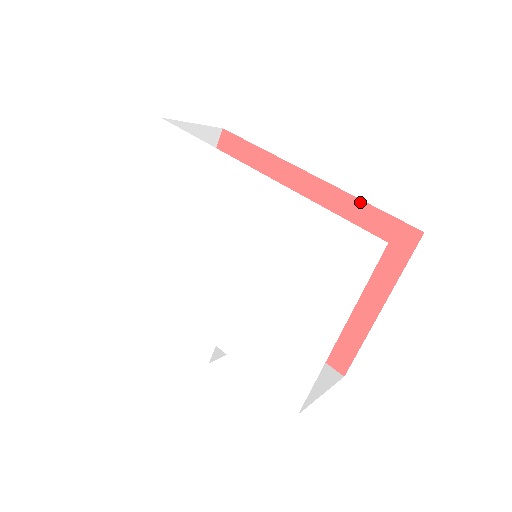
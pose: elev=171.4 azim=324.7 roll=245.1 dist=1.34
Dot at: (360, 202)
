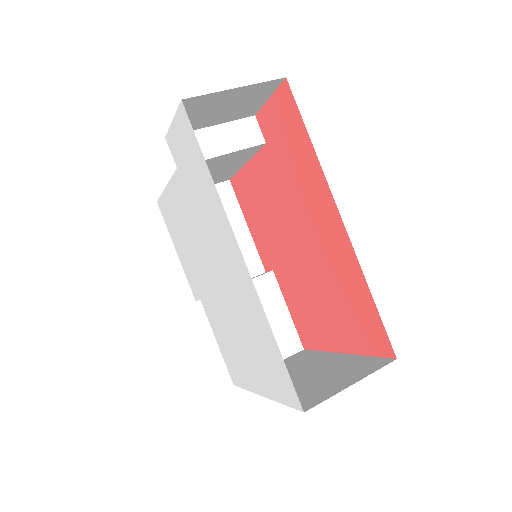
Dot at: (366, 286)
